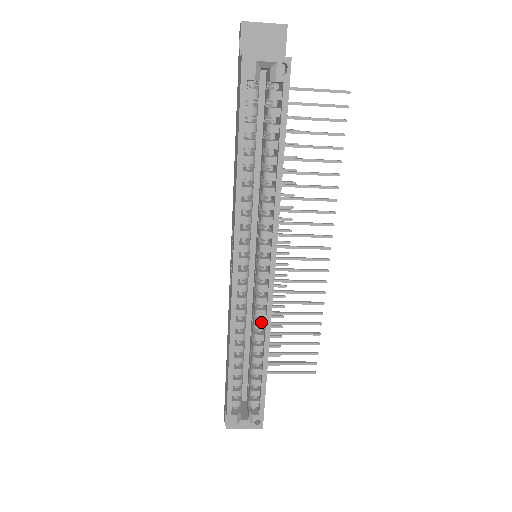
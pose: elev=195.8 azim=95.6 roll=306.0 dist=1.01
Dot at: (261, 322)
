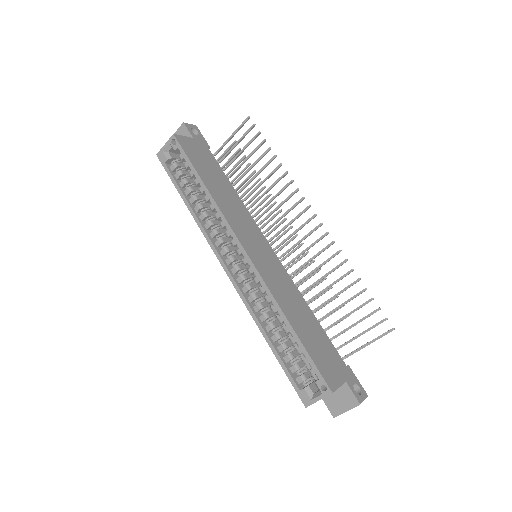
Dot at: (268, 296)
